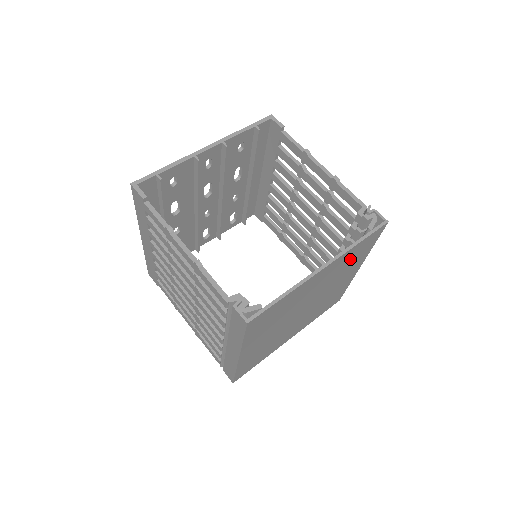
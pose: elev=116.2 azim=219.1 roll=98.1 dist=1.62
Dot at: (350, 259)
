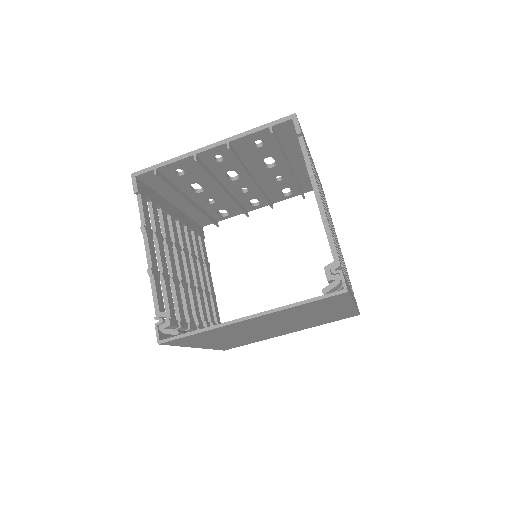
Dot at: (307, 309)
